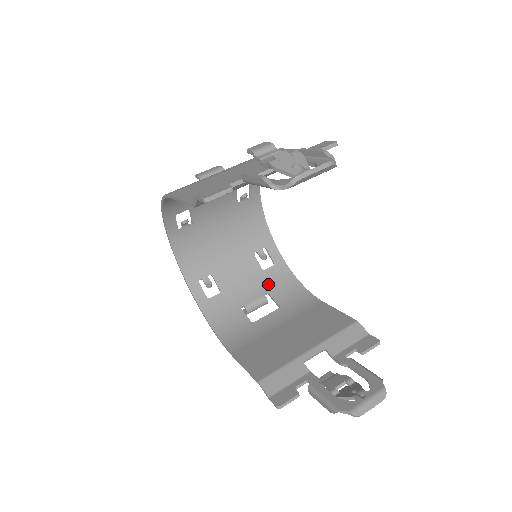
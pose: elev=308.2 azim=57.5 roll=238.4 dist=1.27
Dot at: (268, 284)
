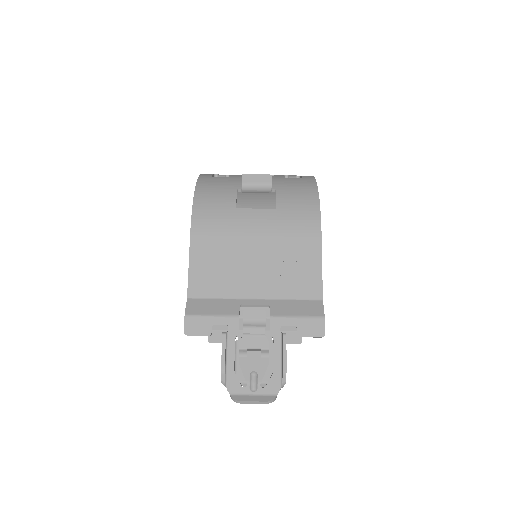
Dot at: occluded
